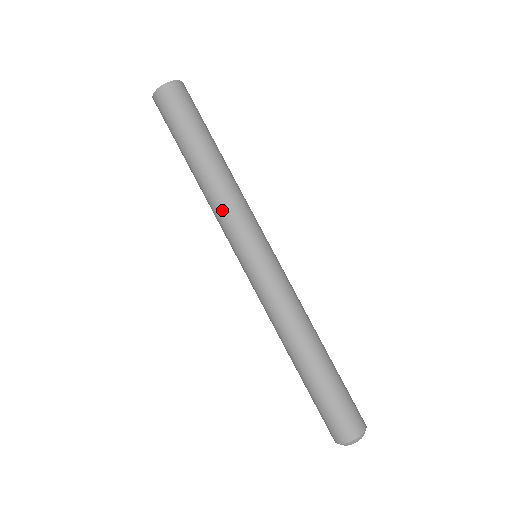
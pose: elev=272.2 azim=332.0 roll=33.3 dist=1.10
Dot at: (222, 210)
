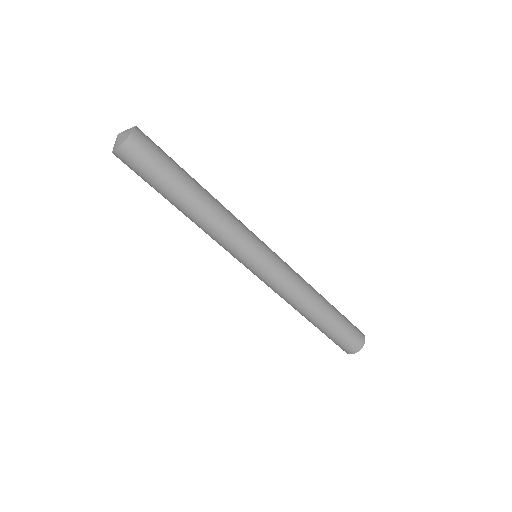
Dot at: (213, 239)
